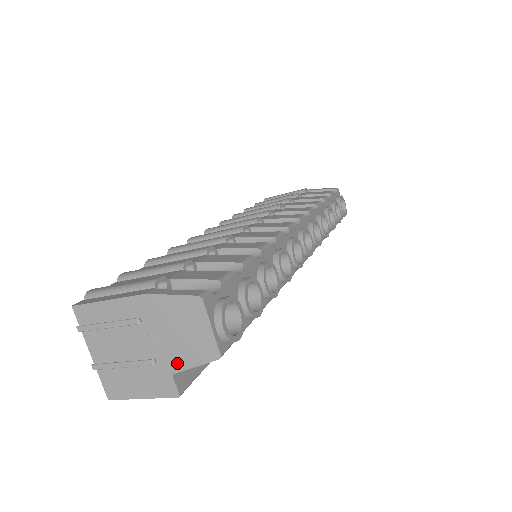
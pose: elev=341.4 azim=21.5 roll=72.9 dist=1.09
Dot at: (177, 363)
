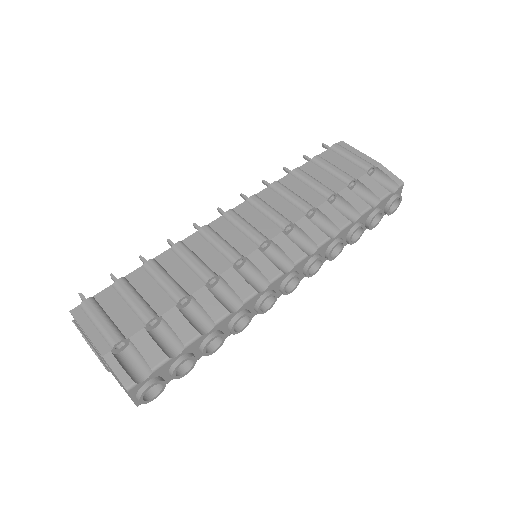
Dot at: occluded
